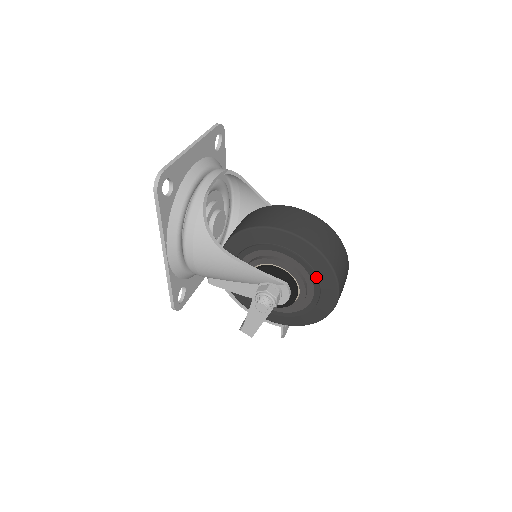
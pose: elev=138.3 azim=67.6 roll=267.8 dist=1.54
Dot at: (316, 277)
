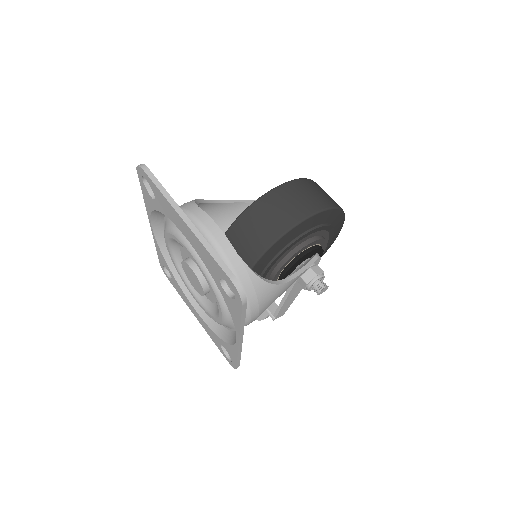
Dot at: (333, 228)
